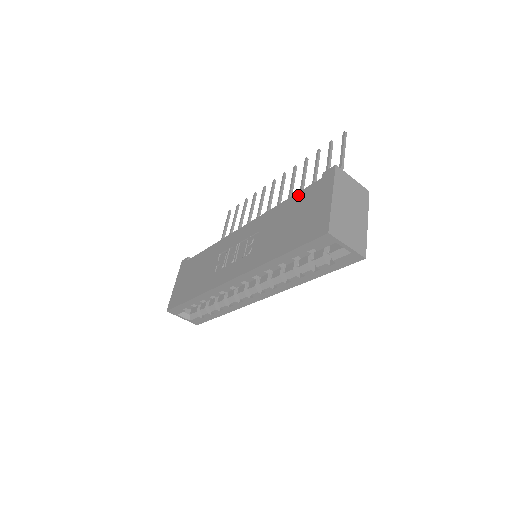
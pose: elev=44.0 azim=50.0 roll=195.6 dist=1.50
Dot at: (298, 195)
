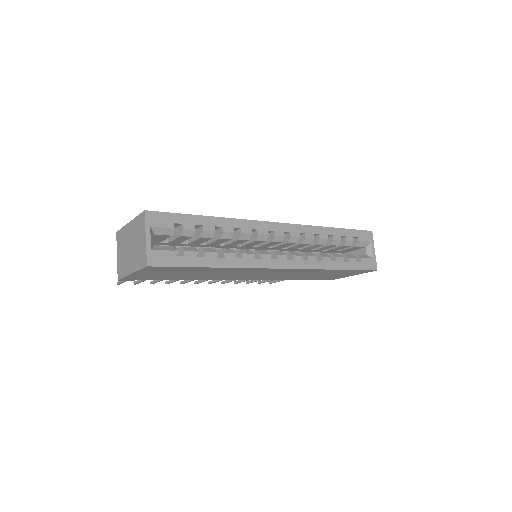
Dot at: occluded
